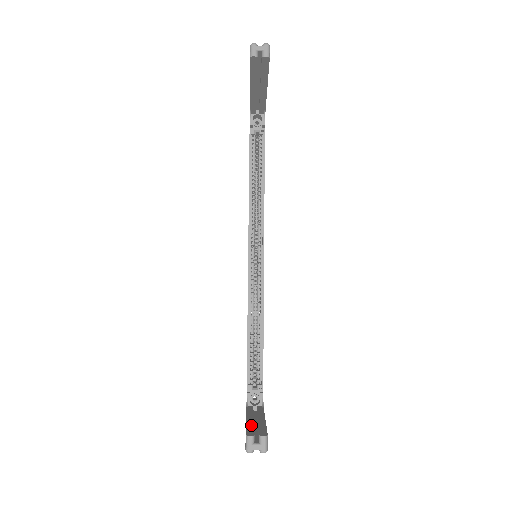
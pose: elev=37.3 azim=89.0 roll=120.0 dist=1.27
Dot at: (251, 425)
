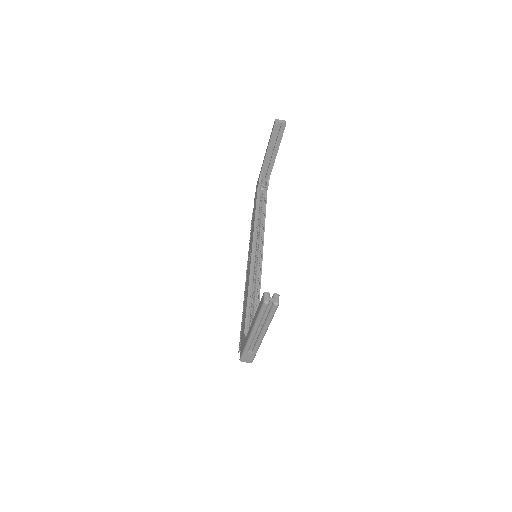
Dot at: occluded
